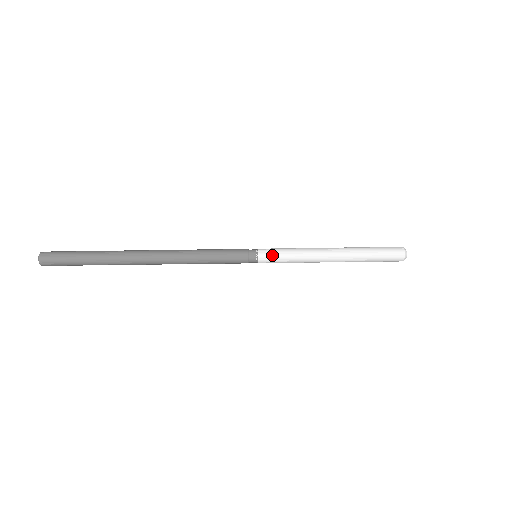
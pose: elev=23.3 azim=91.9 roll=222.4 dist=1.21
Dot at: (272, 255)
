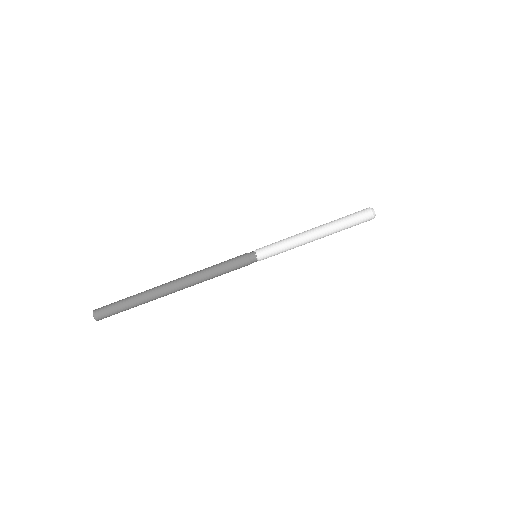
Dot at: (267, 248)
